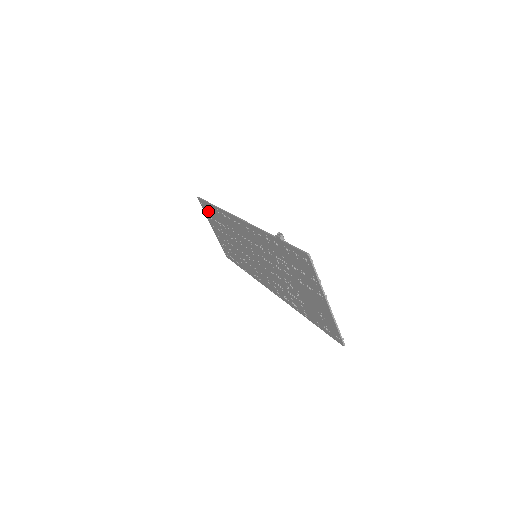
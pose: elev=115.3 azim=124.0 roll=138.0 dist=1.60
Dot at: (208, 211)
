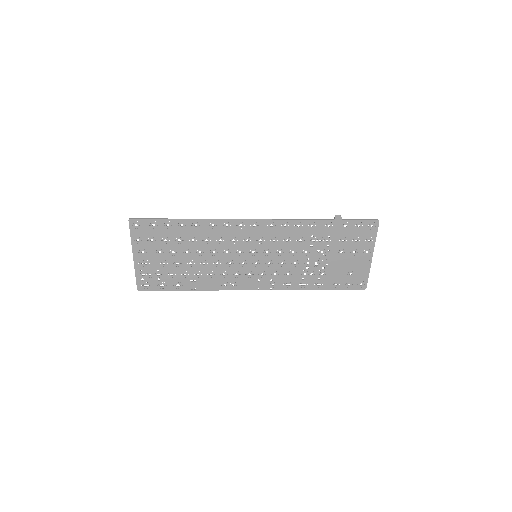
Dot at: (153, 232)
